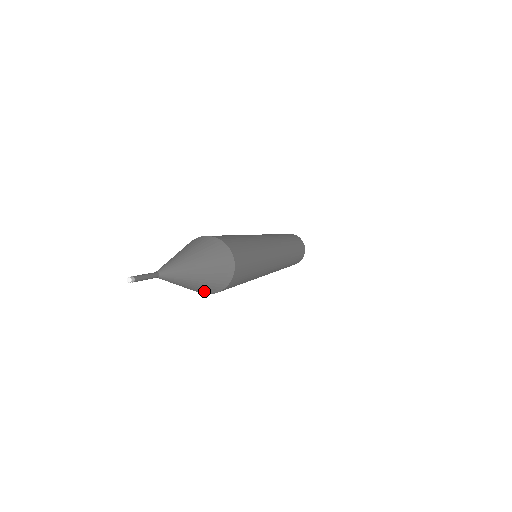
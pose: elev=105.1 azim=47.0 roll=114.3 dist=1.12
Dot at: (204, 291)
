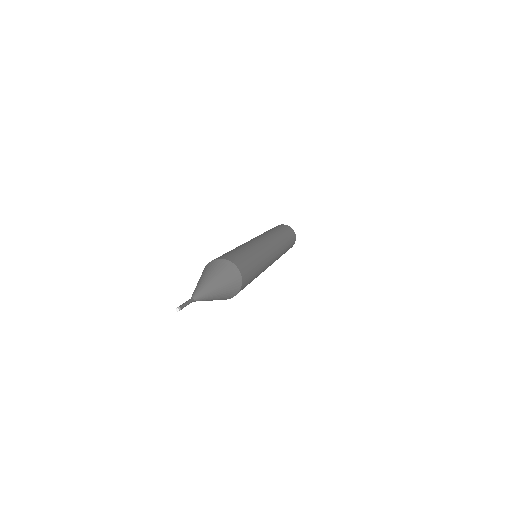
Dot at: (228, 296)
